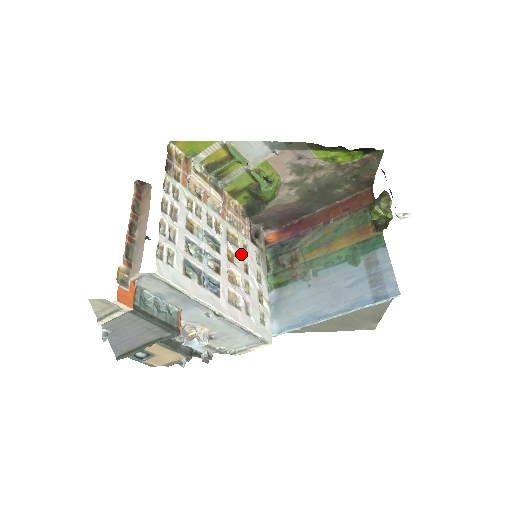
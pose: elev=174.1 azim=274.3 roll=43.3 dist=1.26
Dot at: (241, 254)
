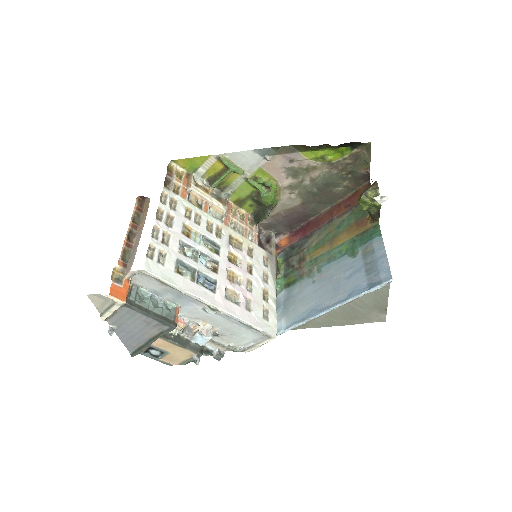
Dot at: (245, 256)
